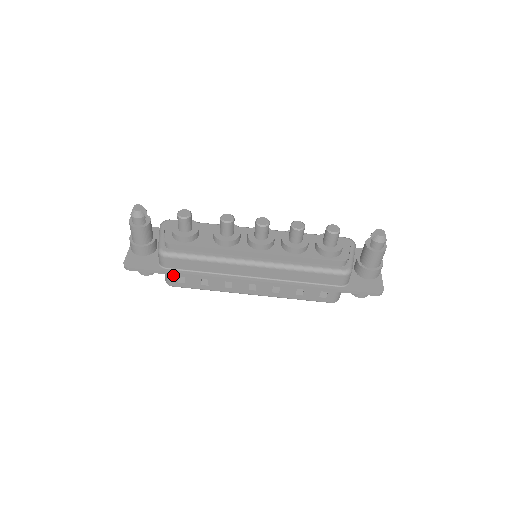
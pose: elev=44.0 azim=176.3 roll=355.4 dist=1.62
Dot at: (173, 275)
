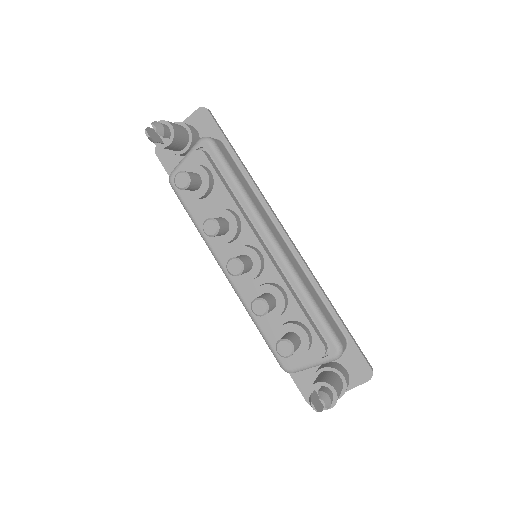
Dot at: occluded
